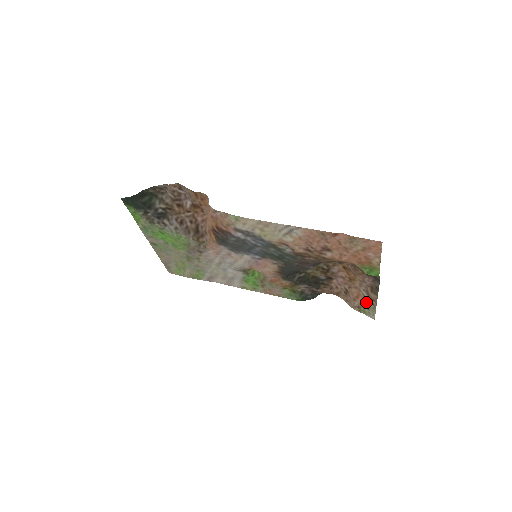
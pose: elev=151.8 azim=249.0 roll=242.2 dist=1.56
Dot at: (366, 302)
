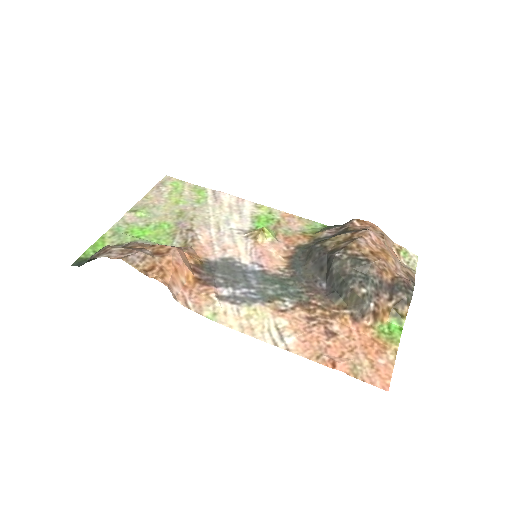
Dot at: (404, 265)
